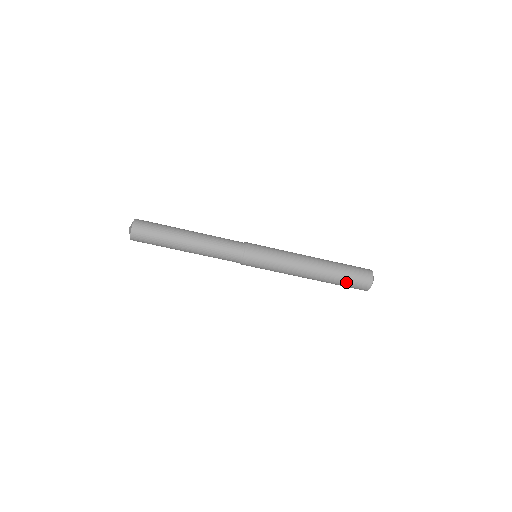
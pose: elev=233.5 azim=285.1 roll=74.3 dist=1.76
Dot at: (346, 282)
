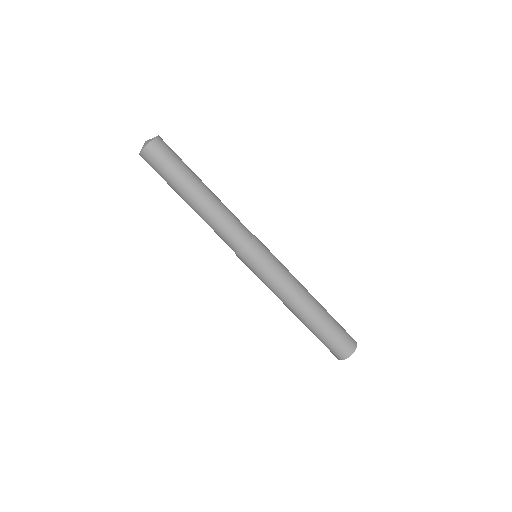
Dot at: (336, 330)
